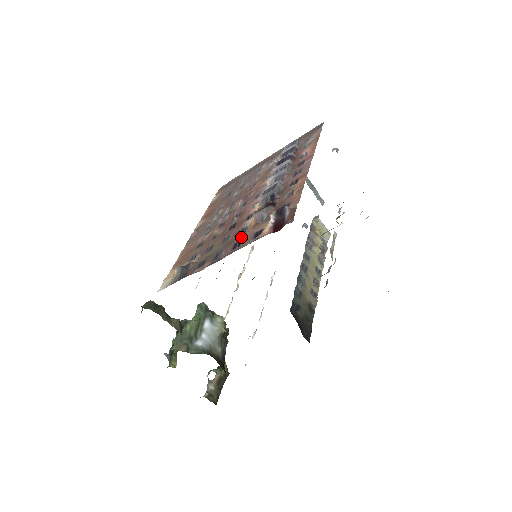
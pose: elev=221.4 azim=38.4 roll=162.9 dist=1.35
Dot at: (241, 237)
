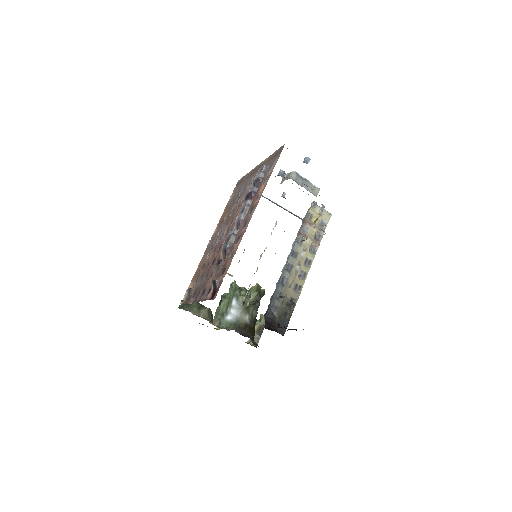
Dot at: (207, 285)
